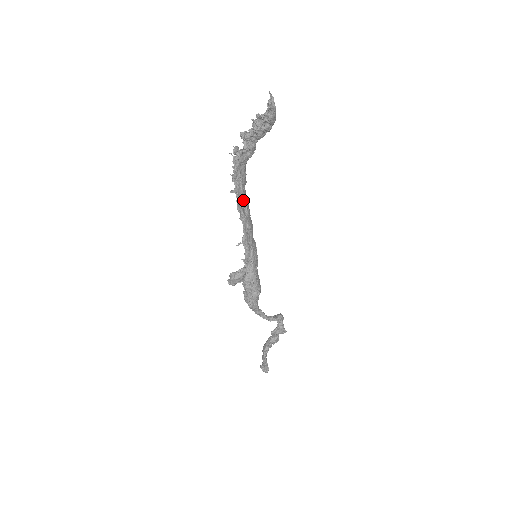
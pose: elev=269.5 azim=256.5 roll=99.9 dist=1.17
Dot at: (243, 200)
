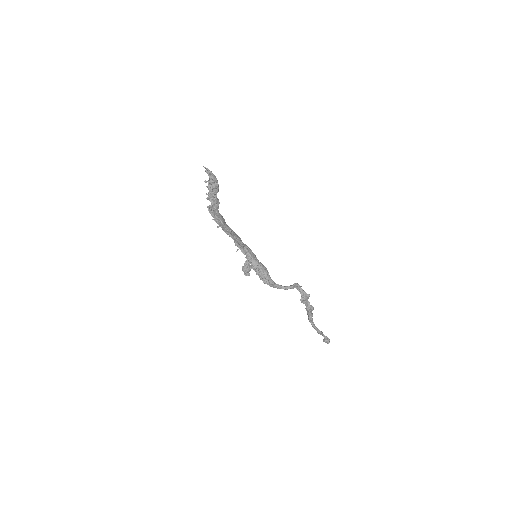
Dot at: (227, 228)
